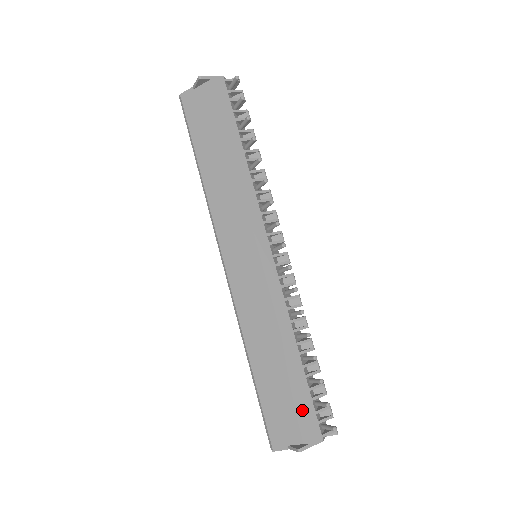
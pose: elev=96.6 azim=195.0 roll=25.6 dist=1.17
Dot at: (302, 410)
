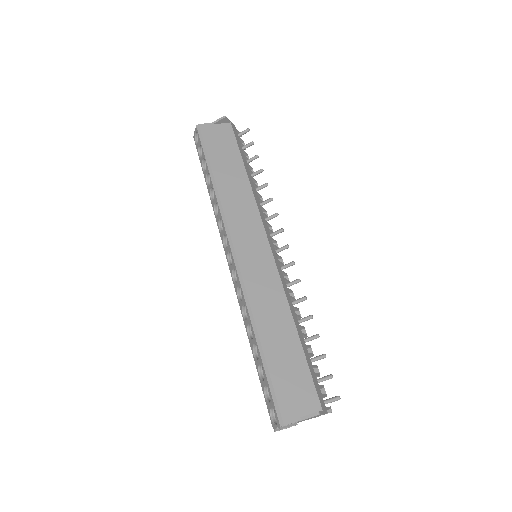
Dot at: (313, 380)
